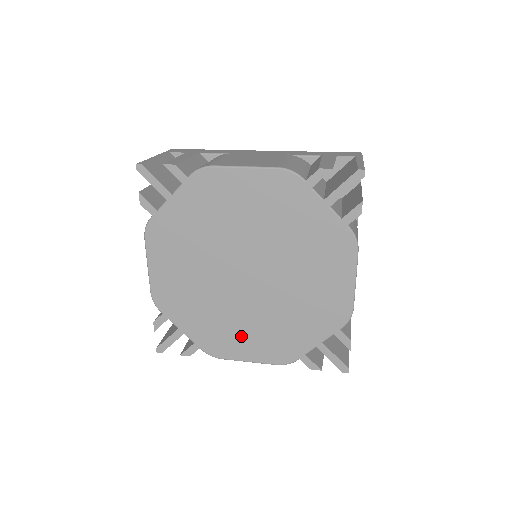
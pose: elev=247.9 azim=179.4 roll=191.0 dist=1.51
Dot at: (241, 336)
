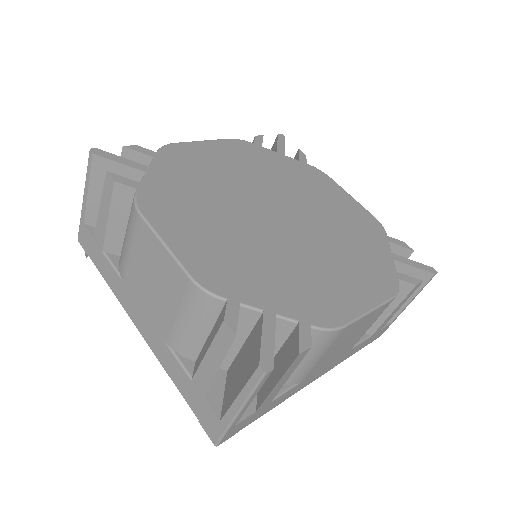
Dot at: (333, 282)
